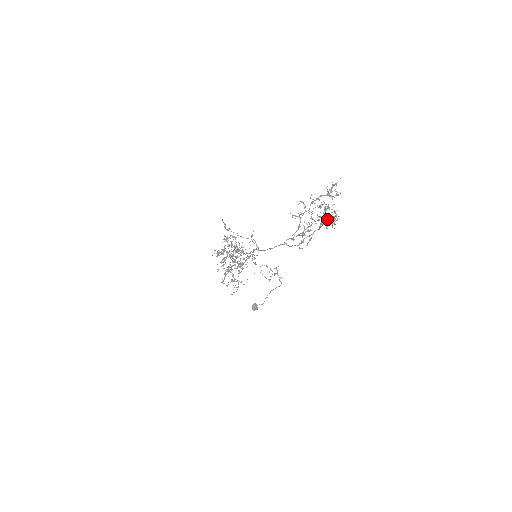
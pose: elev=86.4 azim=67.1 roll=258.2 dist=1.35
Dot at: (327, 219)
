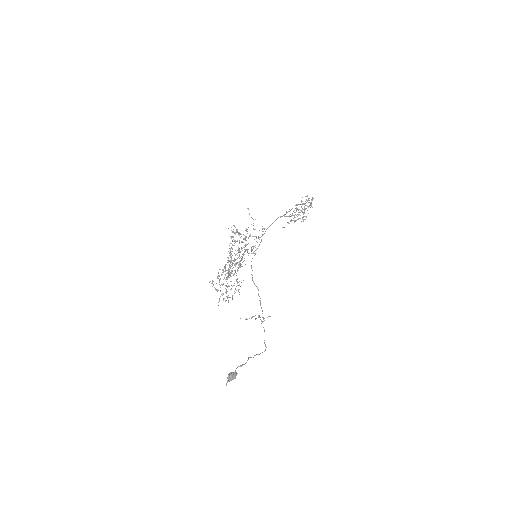
Dot at: (308, 199)
